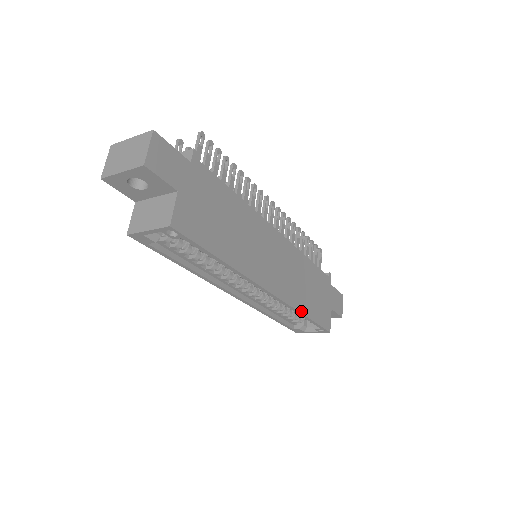
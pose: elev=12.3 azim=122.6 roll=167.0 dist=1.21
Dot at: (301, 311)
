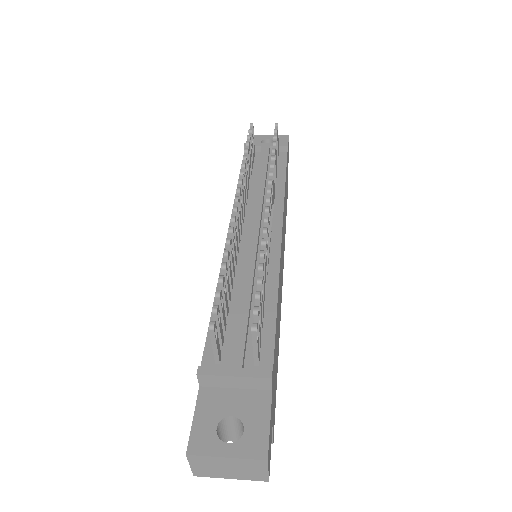
Dot at: occluded
